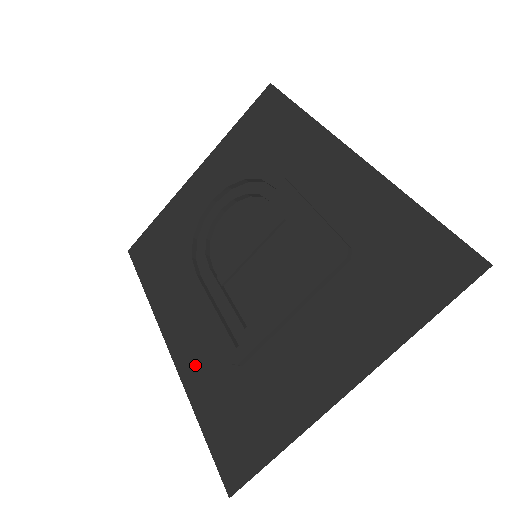
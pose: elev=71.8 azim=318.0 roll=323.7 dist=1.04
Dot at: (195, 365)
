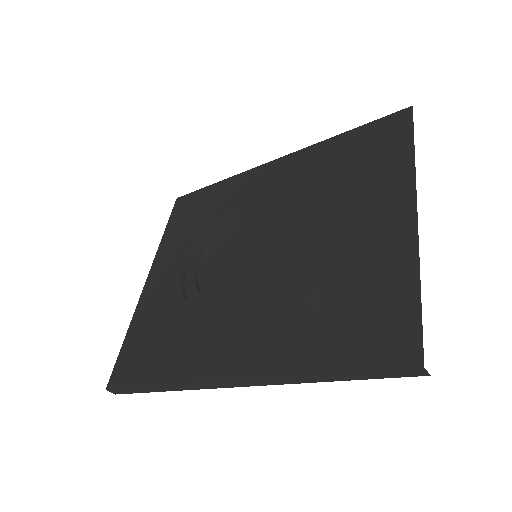
Dot at: (273, 351)
